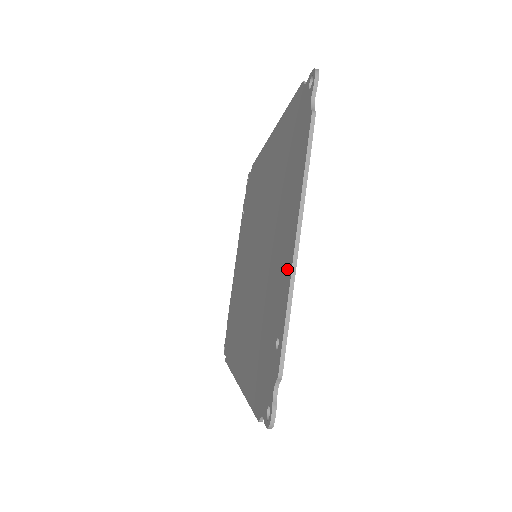
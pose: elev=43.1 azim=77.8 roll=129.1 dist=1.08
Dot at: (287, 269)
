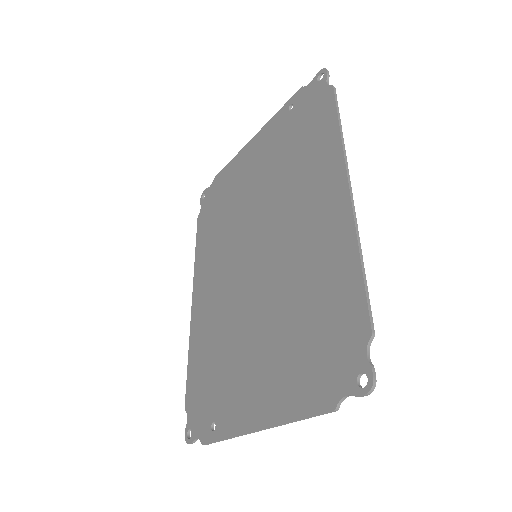
Dot at: (244, 419)
